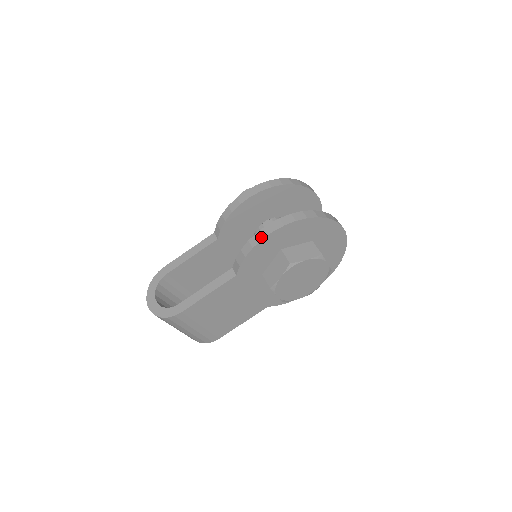
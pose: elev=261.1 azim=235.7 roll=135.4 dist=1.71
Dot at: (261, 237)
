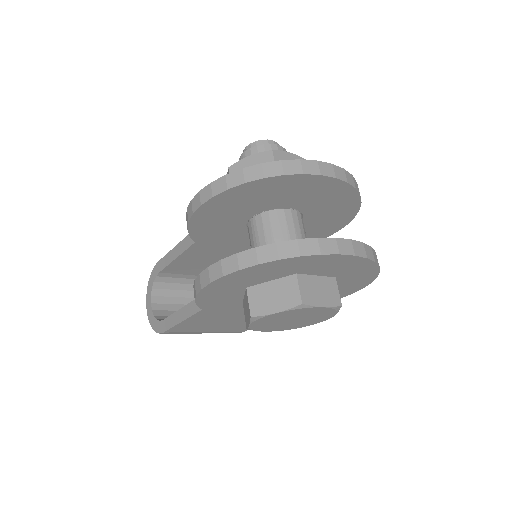
Dot at: (200, 285)
